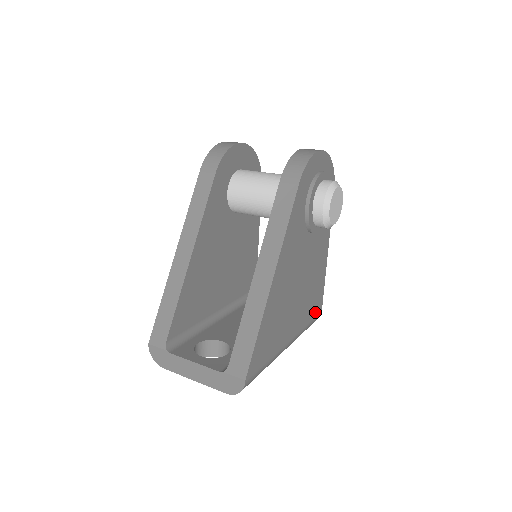
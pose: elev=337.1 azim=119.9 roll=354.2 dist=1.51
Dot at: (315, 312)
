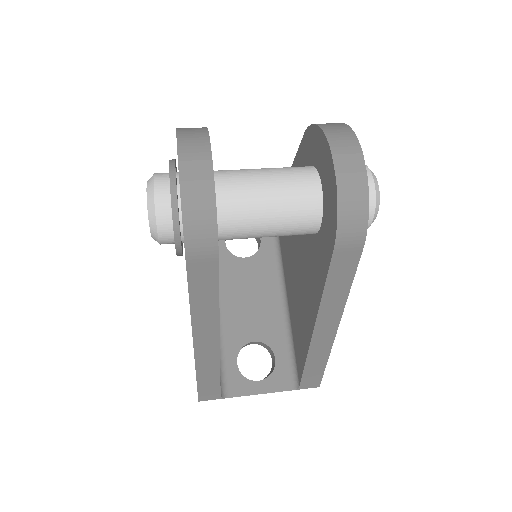
Dot at: occluded
